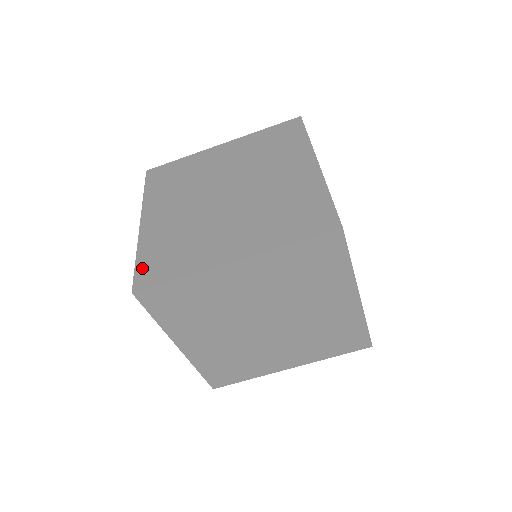
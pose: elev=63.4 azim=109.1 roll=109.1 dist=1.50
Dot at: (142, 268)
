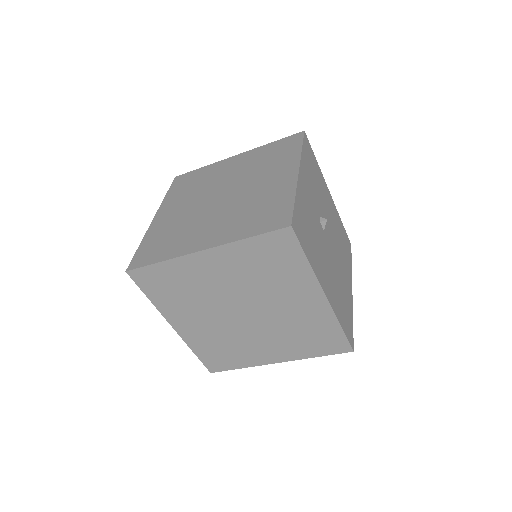
Dot at: (206, 361)
